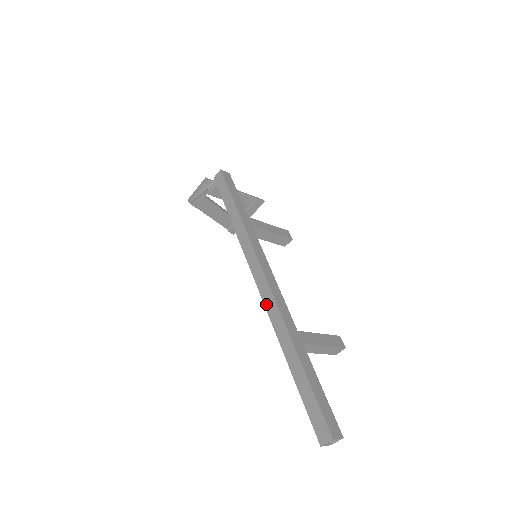
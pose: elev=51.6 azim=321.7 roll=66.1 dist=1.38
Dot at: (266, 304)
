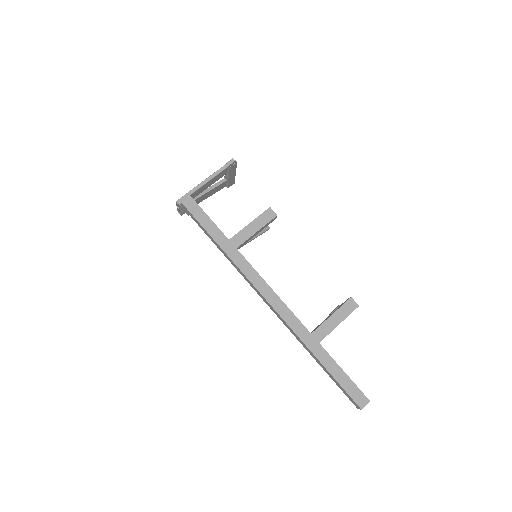
Dot at: occluded
